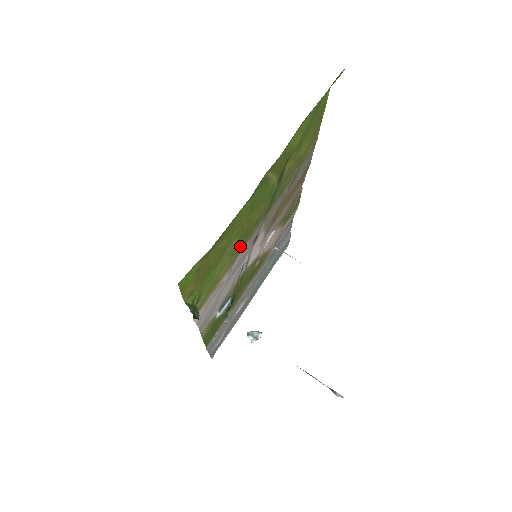
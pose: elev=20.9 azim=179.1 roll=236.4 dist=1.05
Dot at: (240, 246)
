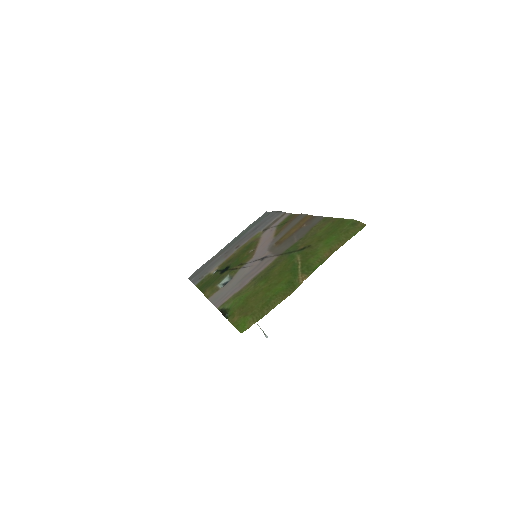
Dot at: (260, 277)
